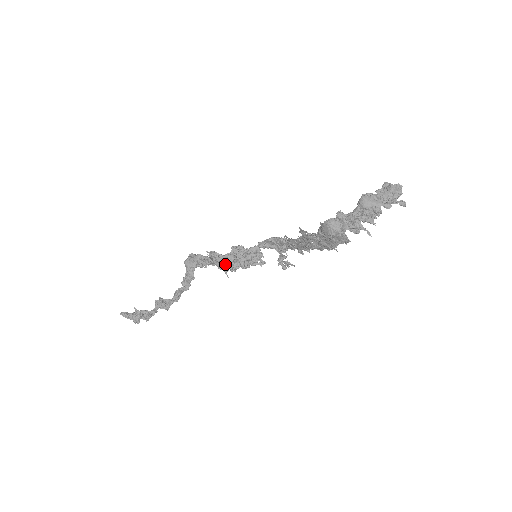
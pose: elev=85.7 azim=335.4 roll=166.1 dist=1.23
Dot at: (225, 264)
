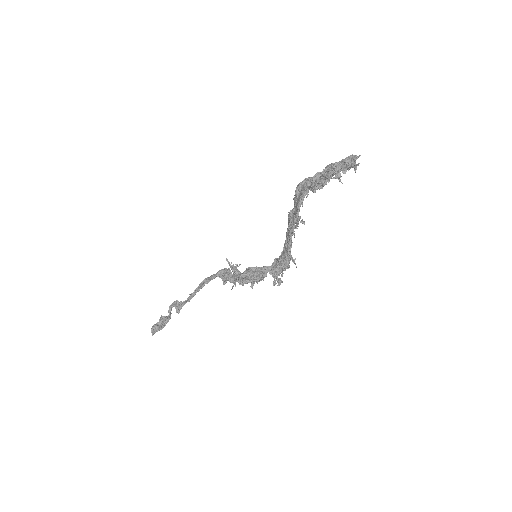
Dot at: (234, 267)
